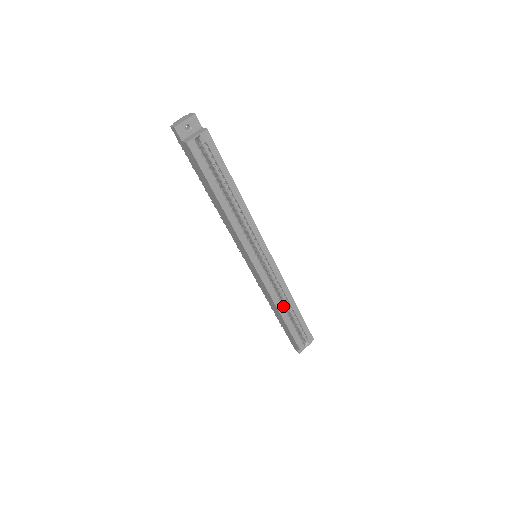
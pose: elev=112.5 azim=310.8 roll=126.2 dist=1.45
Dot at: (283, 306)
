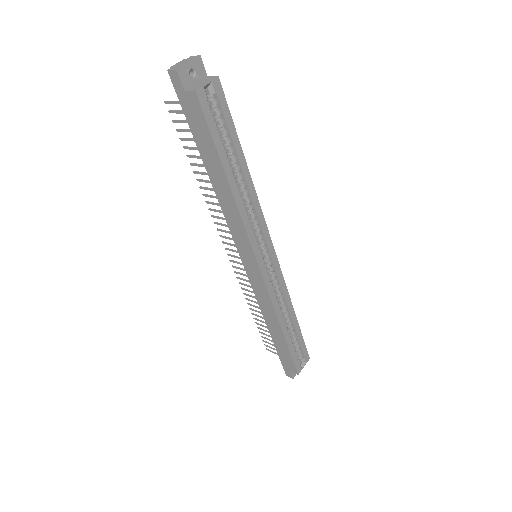
Dot at: (283, 319)
